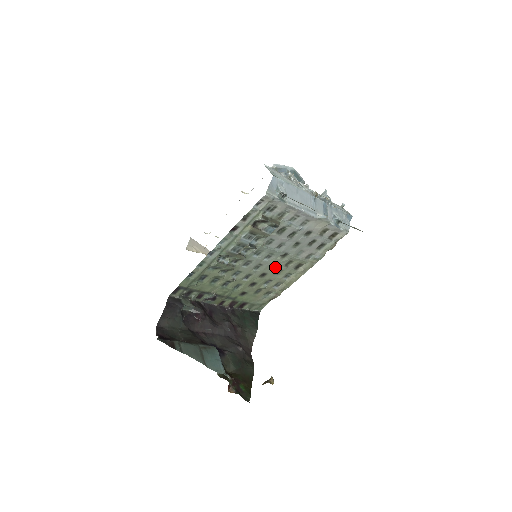
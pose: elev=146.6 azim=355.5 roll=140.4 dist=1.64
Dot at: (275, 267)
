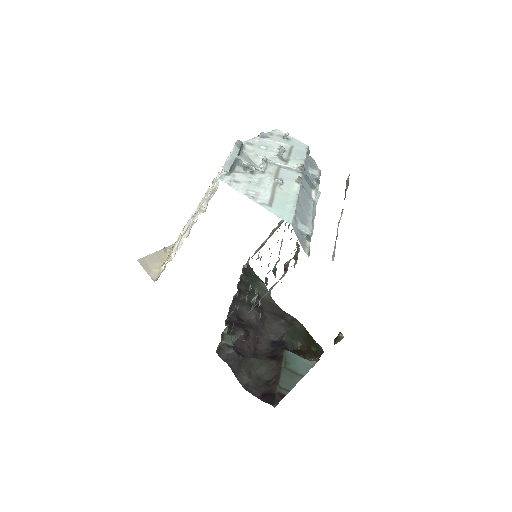
Dot at: occluded
